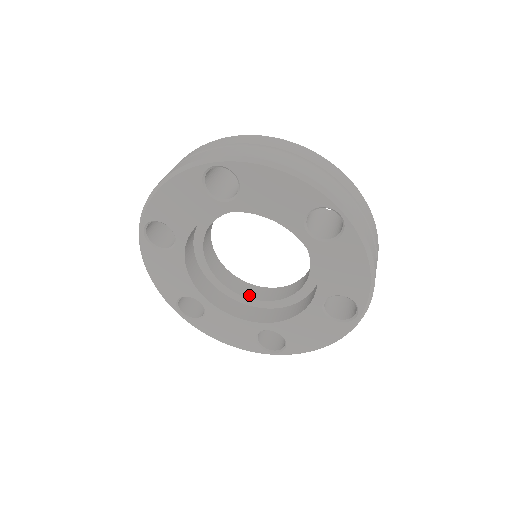
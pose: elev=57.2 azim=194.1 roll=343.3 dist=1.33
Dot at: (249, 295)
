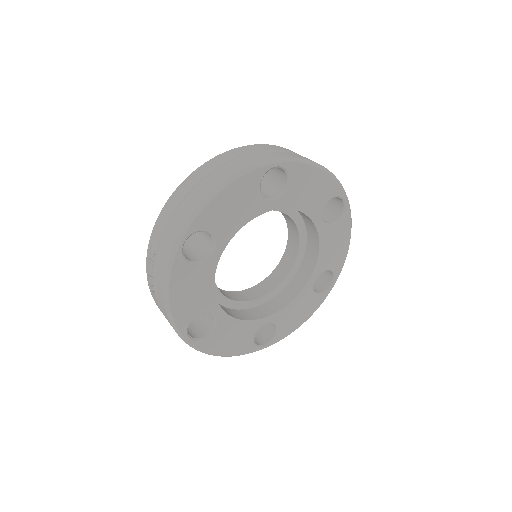
Dot at: (239, 299)
